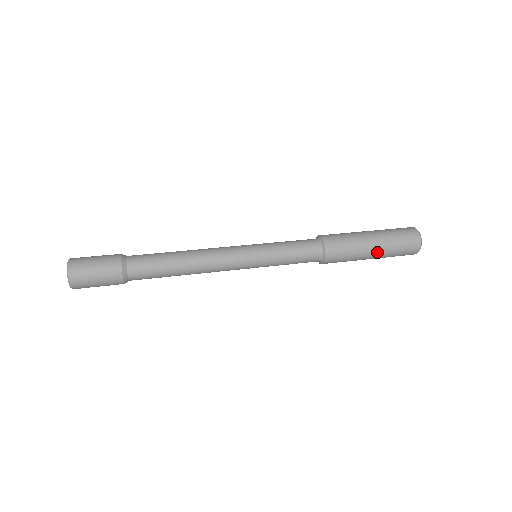
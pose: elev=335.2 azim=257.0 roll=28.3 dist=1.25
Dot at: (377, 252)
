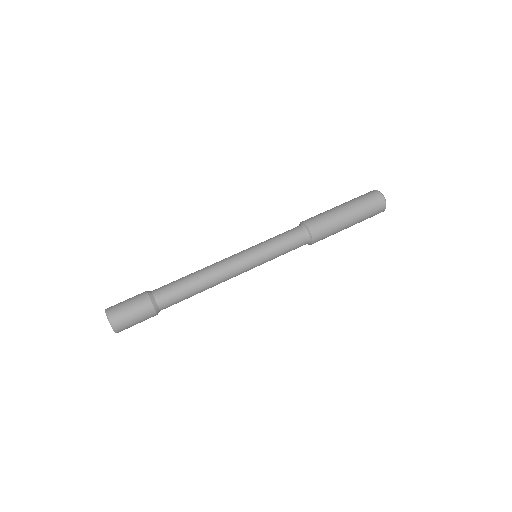
Dot at: (352, 223)
